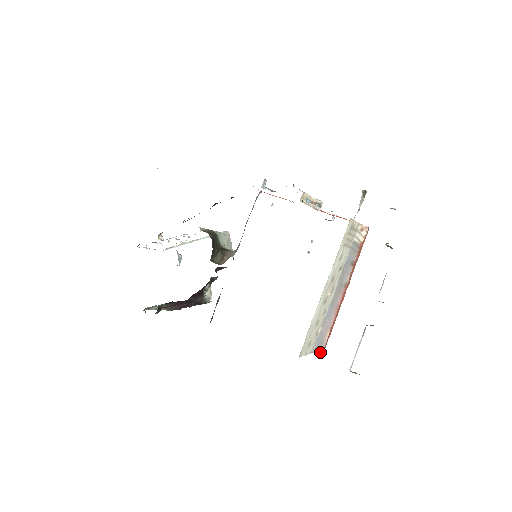
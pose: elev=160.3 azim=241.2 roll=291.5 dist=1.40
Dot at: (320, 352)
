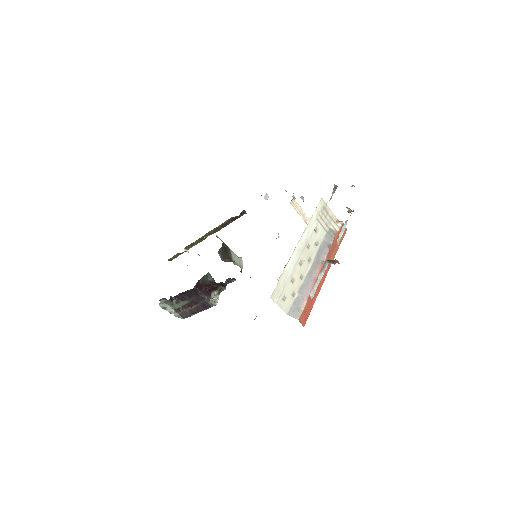
Dot at: (297, 318)
